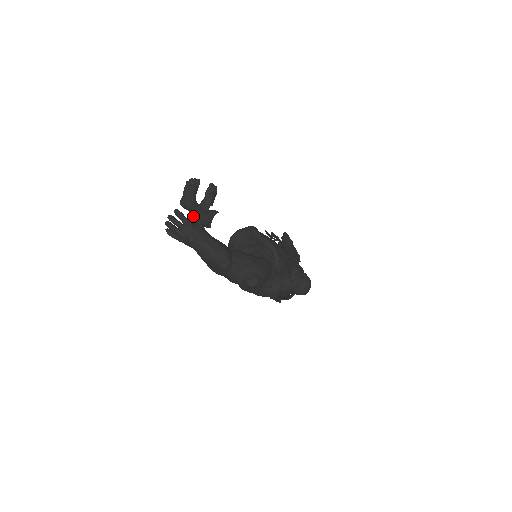
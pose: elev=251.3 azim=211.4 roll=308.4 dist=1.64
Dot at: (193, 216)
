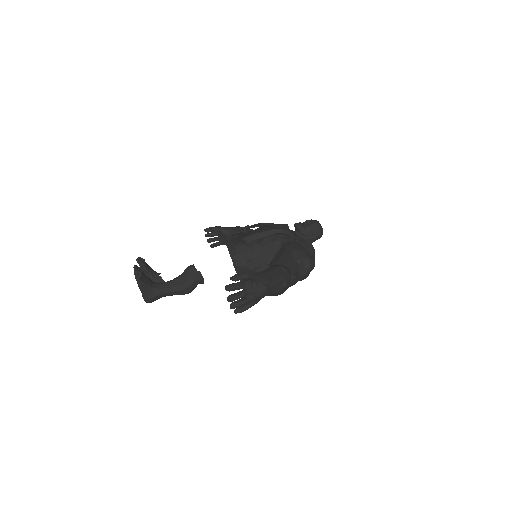
Dot at: (238, 276)
